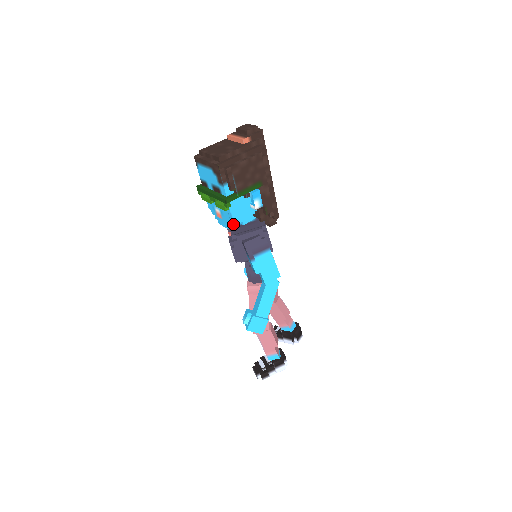
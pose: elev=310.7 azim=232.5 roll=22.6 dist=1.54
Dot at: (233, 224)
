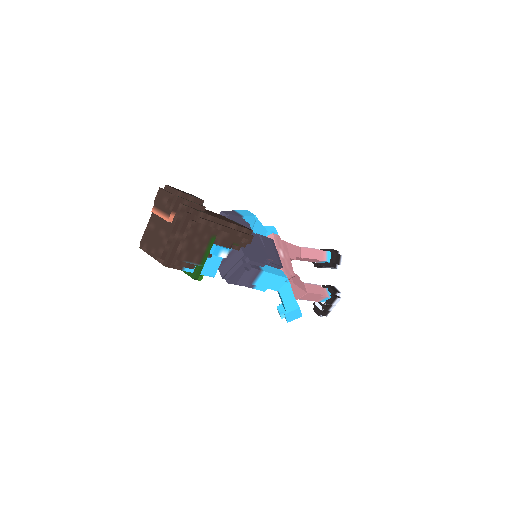
Dot at: occluded
